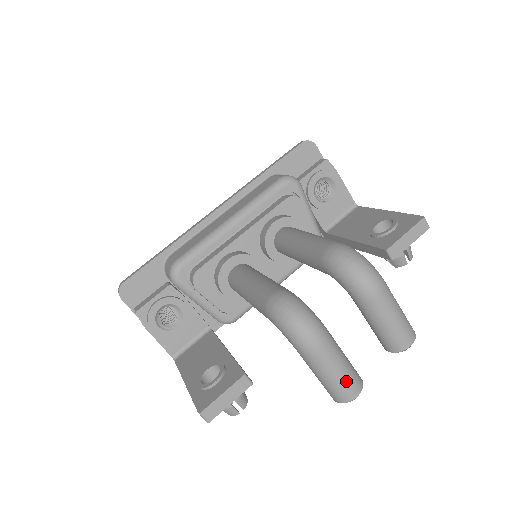
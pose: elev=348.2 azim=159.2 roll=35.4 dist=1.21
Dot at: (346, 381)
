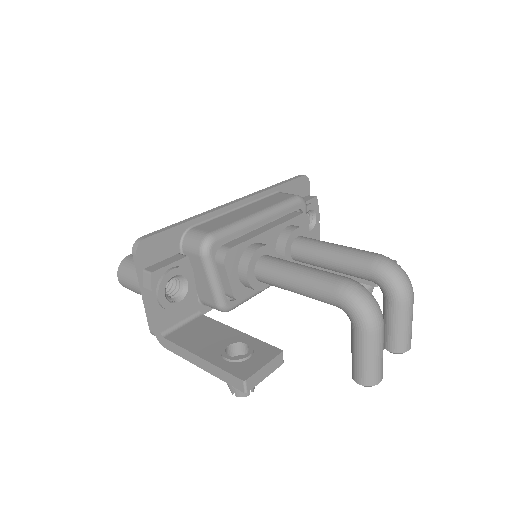
Dot at: (381, 365)
